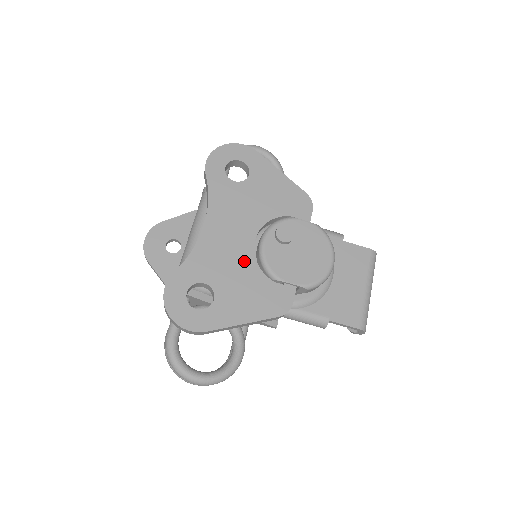
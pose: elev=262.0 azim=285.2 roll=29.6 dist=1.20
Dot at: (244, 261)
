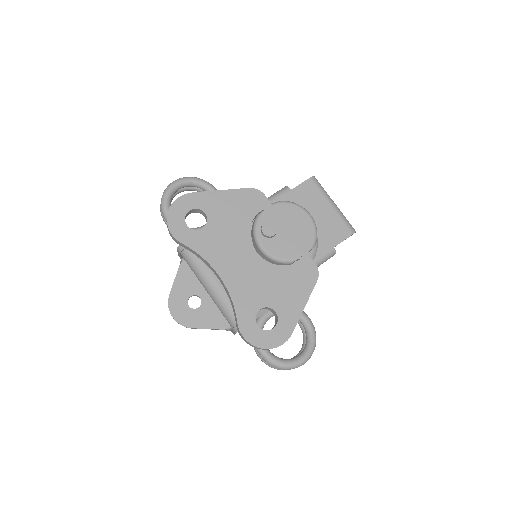
Dot at: (265, 271)
